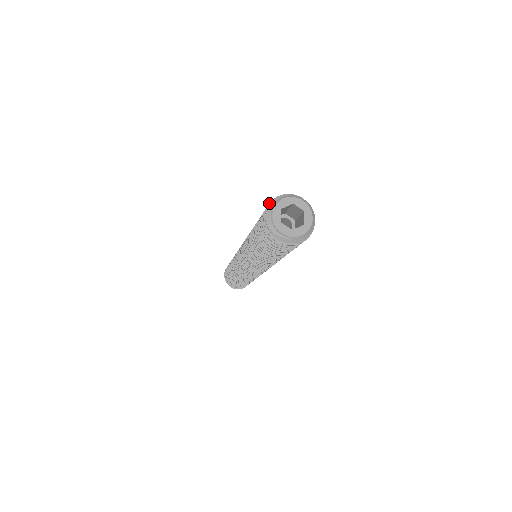
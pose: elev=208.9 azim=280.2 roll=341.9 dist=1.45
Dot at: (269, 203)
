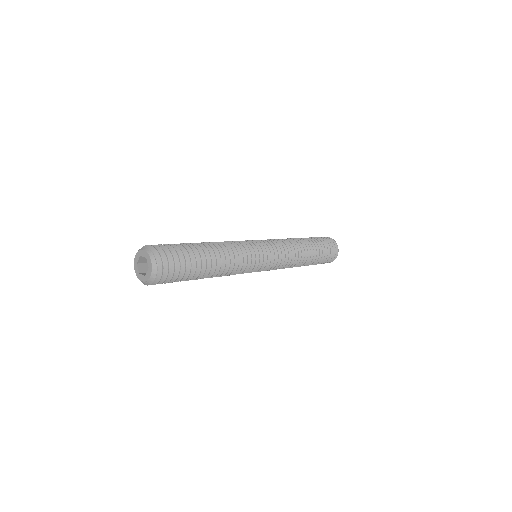
Dot at: occluded
